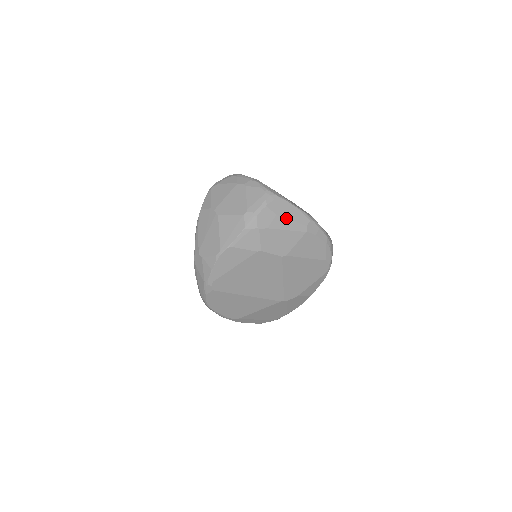
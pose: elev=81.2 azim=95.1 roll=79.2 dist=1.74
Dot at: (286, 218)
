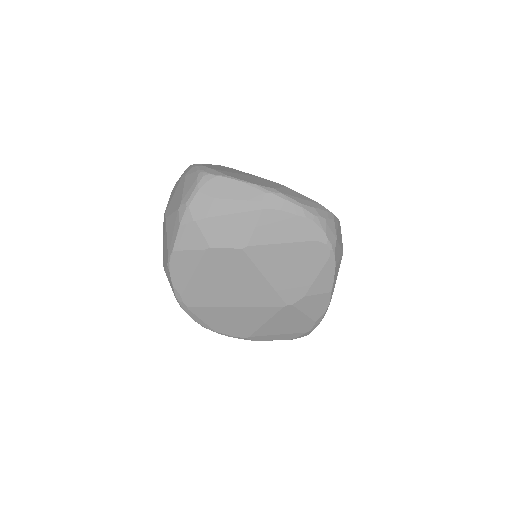
Dot at: (229, 199)
